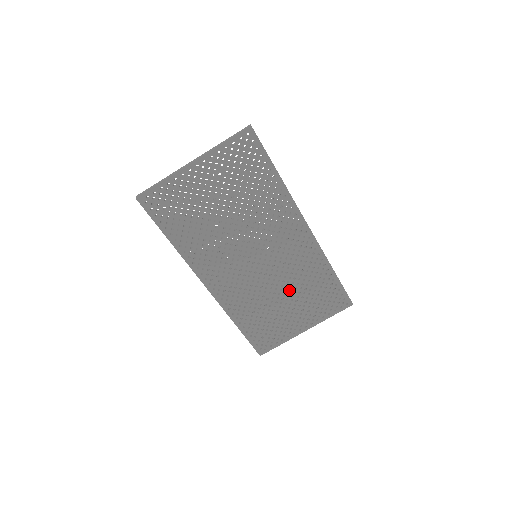
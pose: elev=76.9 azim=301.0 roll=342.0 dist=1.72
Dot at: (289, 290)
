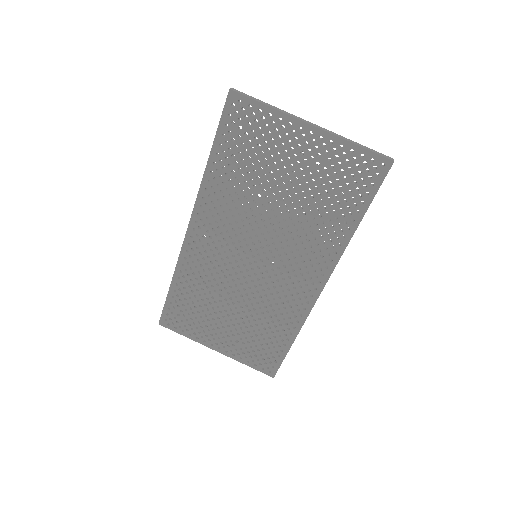
Dot at: occluded
